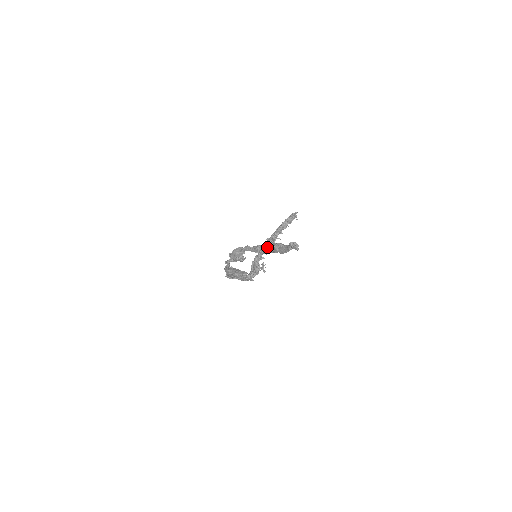
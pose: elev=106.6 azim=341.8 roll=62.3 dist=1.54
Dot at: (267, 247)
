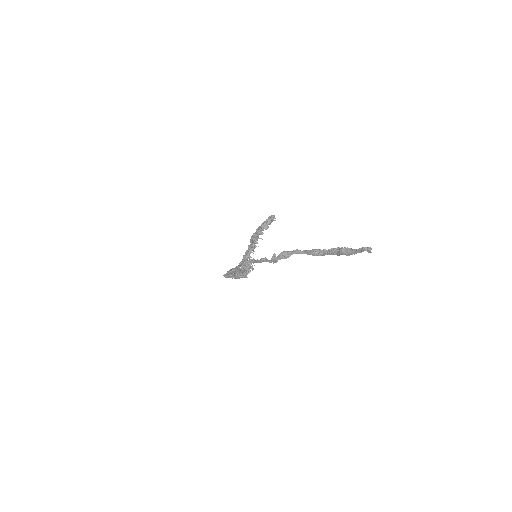
Dot at: (328, 251)
